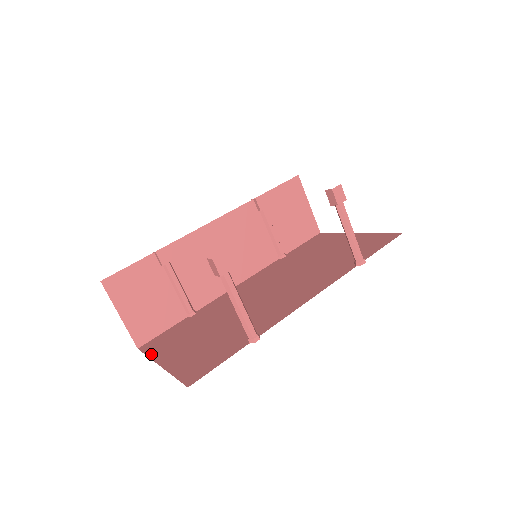
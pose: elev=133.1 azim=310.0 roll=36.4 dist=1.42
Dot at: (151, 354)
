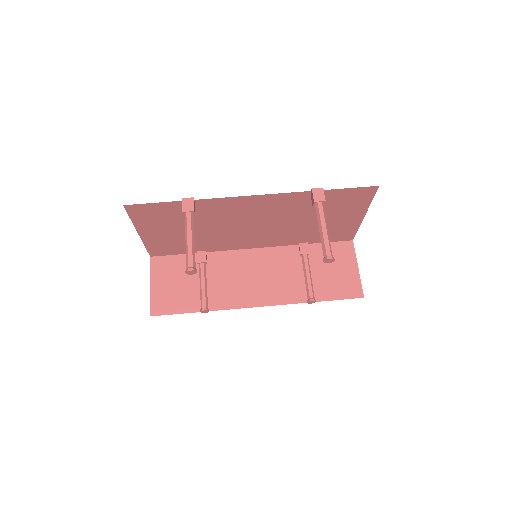
Dot at: occluded
